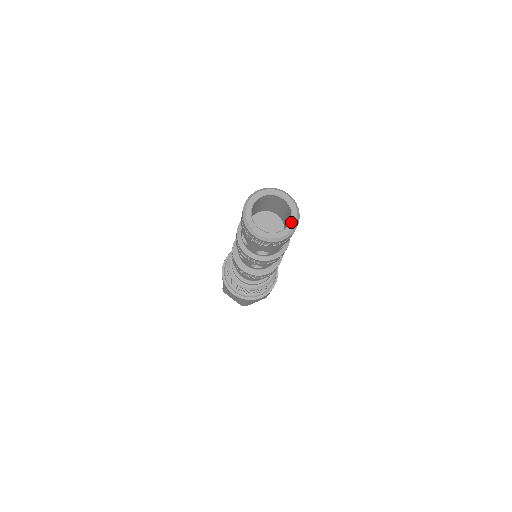
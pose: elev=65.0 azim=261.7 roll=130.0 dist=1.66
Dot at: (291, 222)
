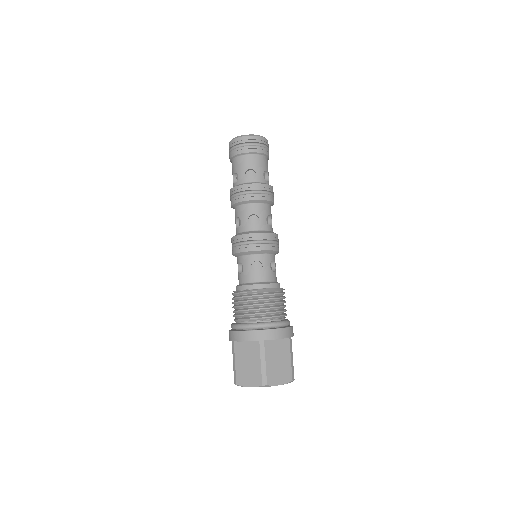
Dot at: occluded
